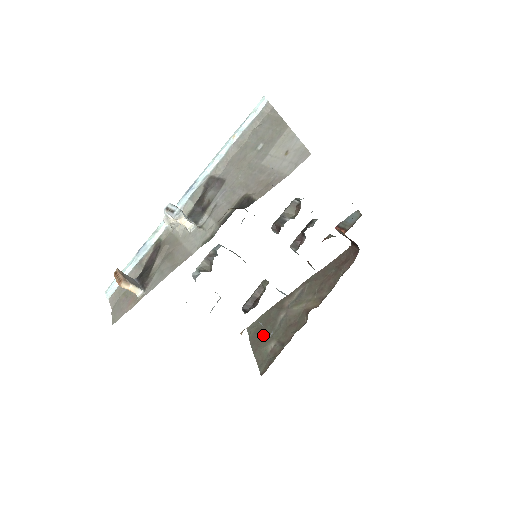
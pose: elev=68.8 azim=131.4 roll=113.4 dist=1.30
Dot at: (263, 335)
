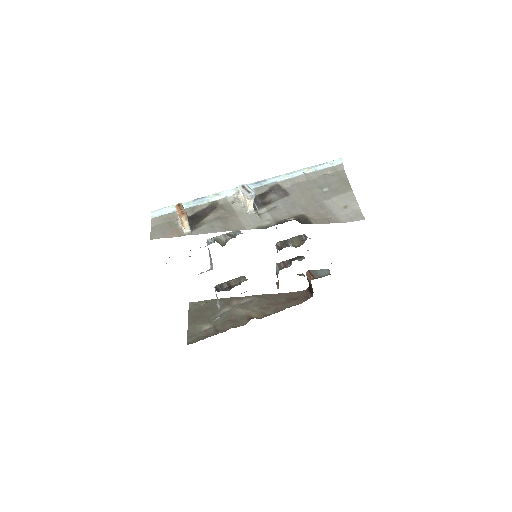
Dot at: (203, 315)
